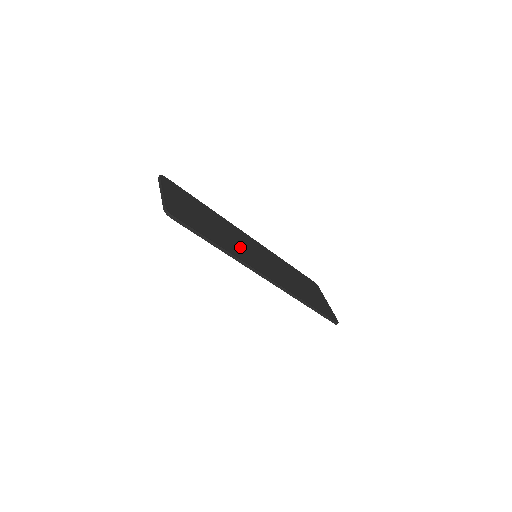
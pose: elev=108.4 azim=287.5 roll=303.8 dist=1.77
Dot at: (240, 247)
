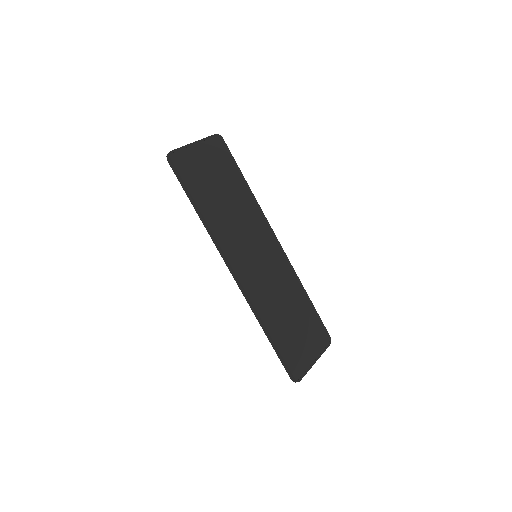
Dot at: (238, 234)
